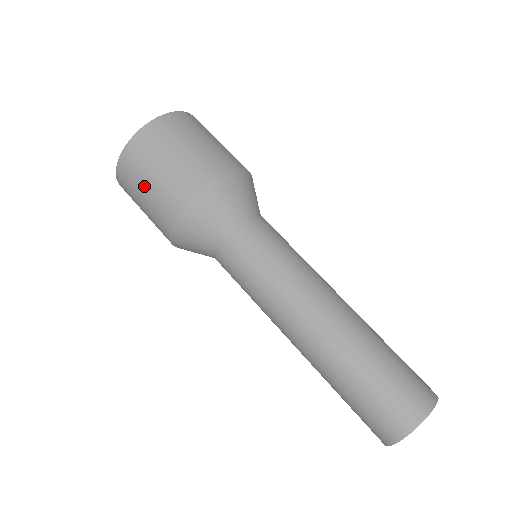
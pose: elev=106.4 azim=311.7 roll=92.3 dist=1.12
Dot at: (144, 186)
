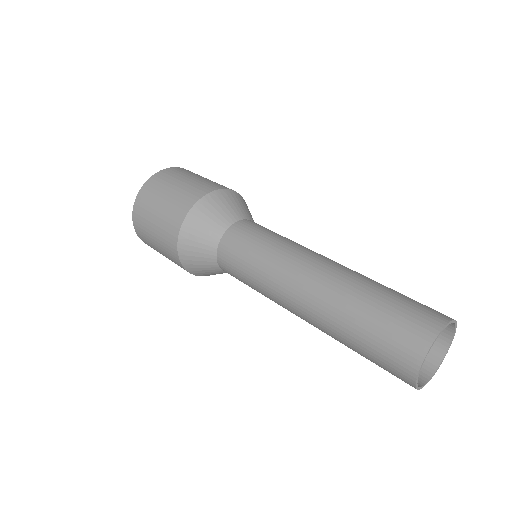
Dot at: occluded
